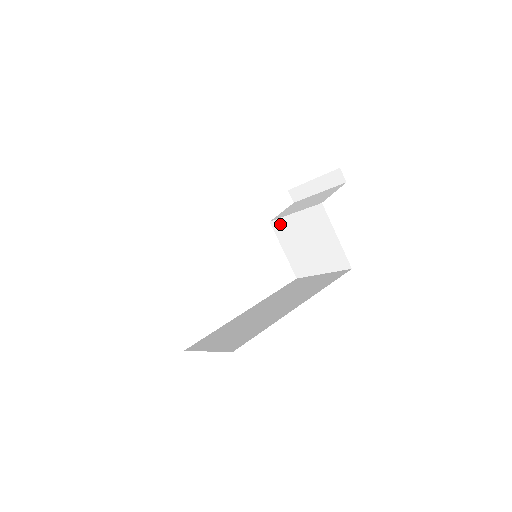
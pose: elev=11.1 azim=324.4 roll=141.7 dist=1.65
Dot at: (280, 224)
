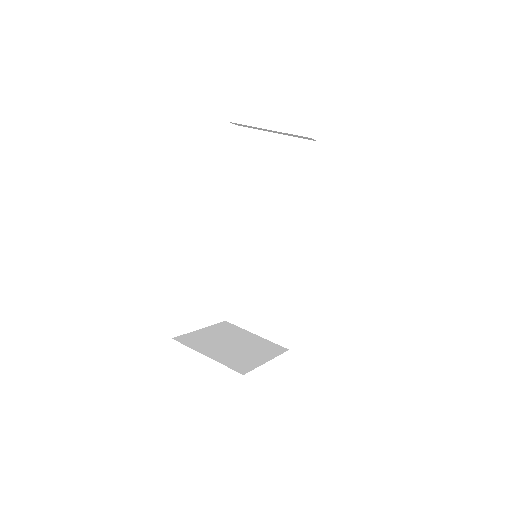
Dot at: occluded
